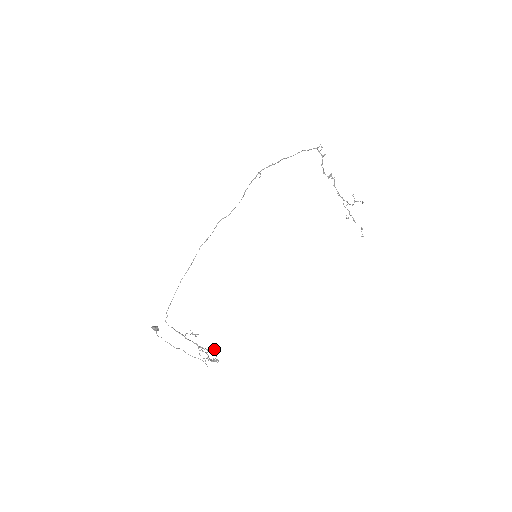
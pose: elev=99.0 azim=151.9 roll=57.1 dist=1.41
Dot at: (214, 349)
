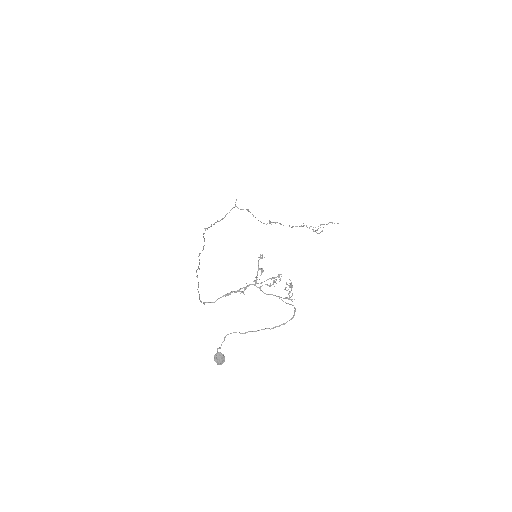
Dot at: (261, 257)
